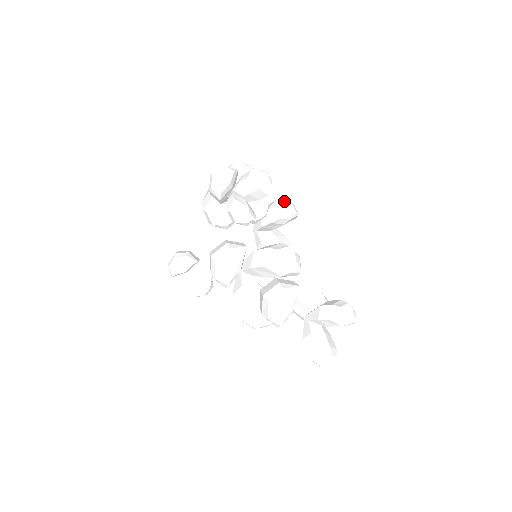
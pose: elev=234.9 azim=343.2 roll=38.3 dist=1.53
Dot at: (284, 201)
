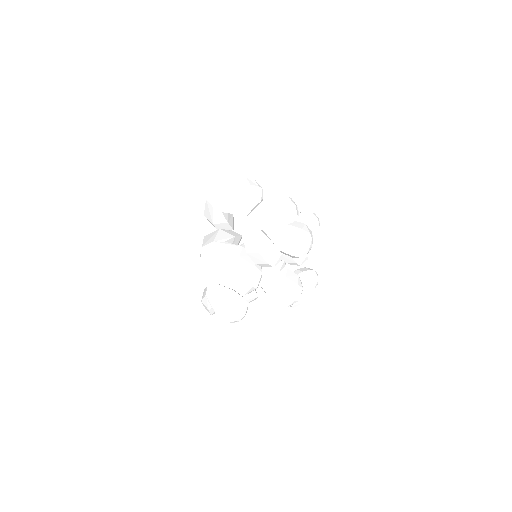
Dot at: (260, 188)
